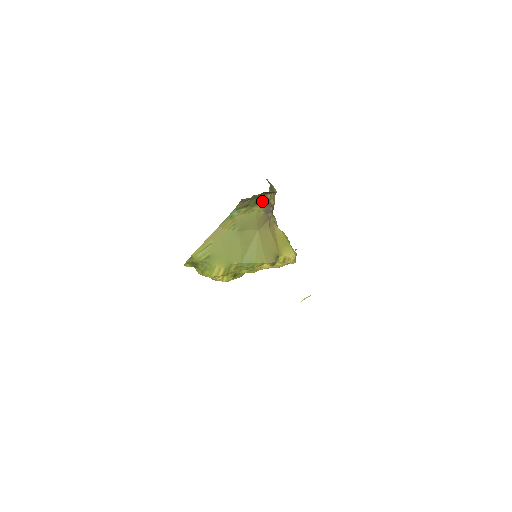
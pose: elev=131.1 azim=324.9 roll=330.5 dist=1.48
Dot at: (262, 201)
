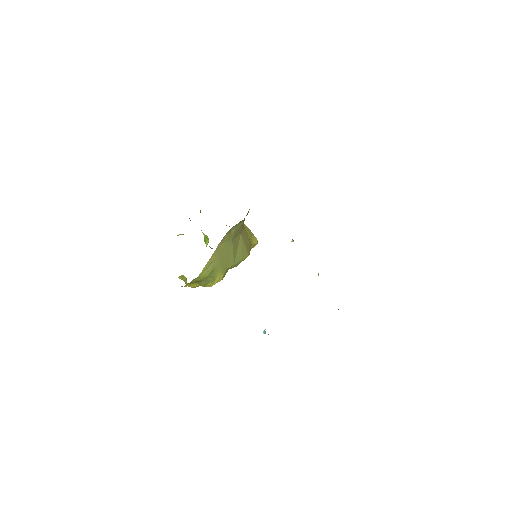
Dot at: occluded
